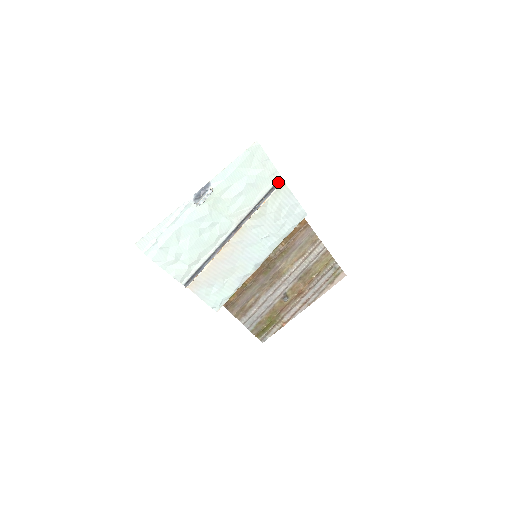
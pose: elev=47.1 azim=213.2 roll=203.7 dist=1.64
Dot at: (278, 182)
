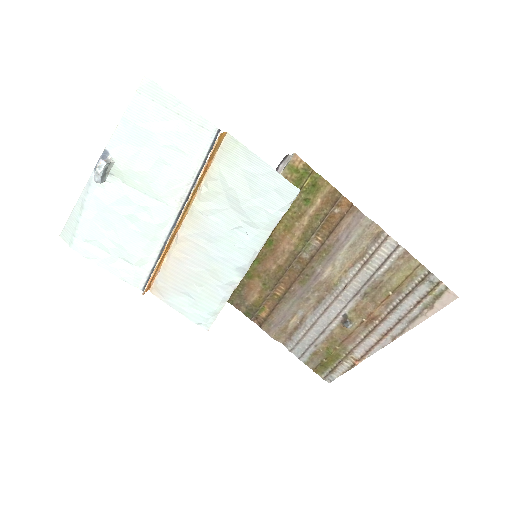
Dot at: (217, 138)
